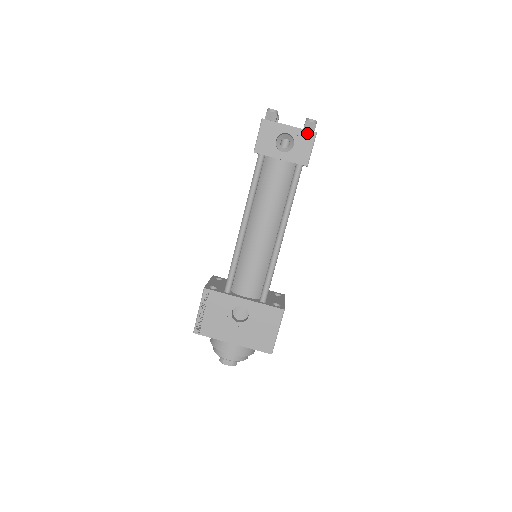
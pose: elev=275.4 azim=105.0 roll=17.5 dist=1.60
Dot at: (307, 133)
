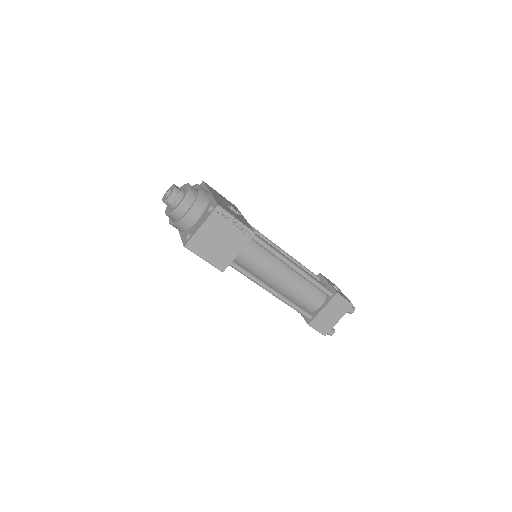
Dot at: (349, 300)
